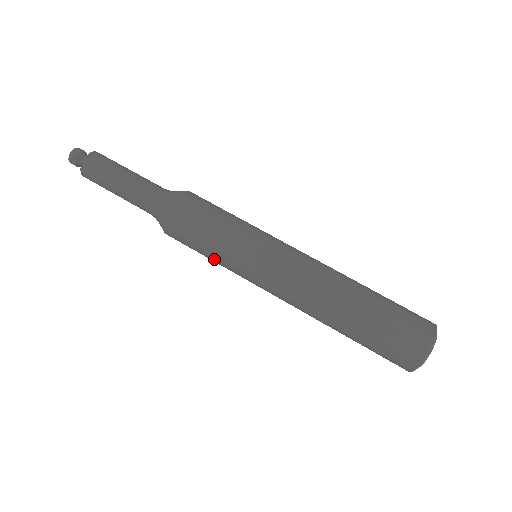
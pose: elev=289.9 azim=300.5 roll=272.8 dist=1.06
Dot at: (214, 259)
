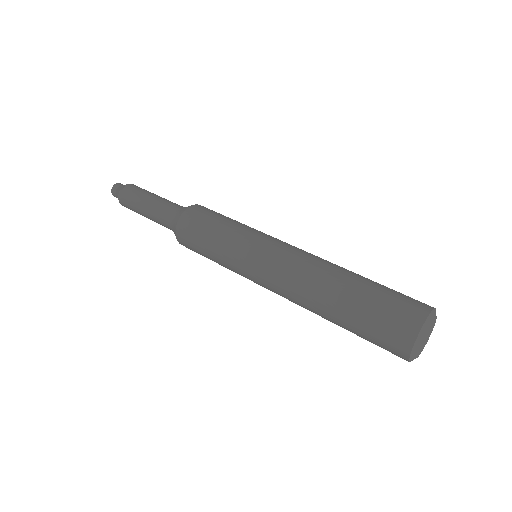
Dot at: (216, 253)
